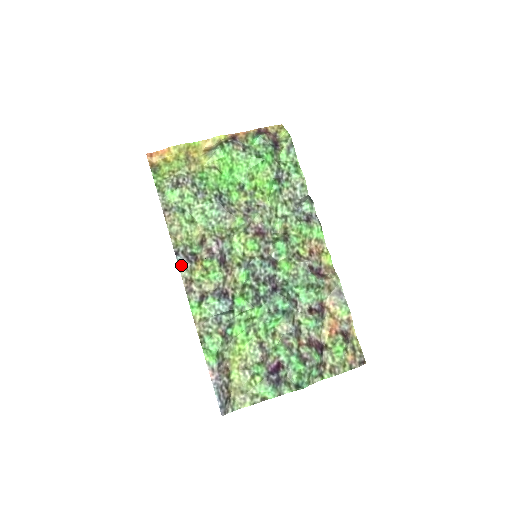
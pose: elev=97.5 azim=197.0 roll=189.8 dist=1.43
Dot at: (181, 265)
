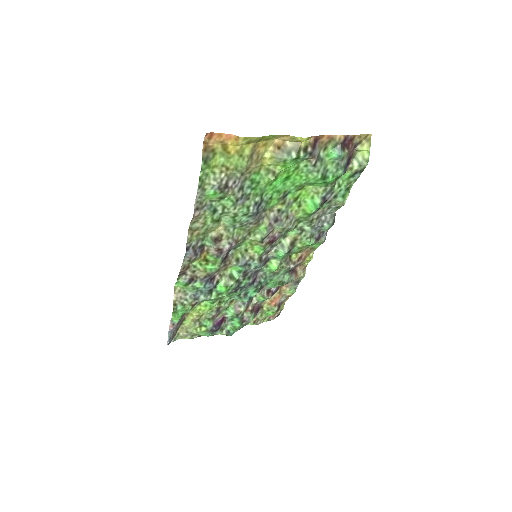
Dot at: (186, 258)
